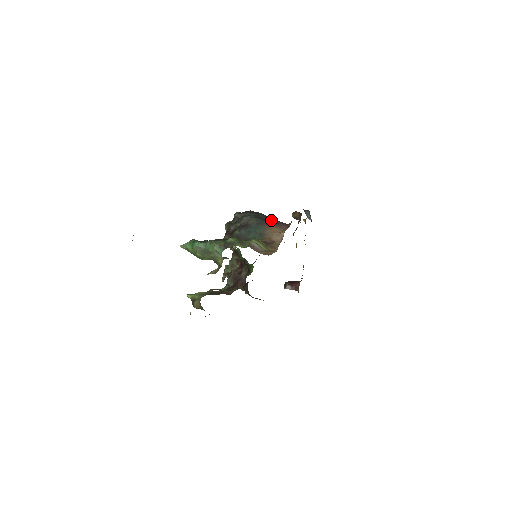
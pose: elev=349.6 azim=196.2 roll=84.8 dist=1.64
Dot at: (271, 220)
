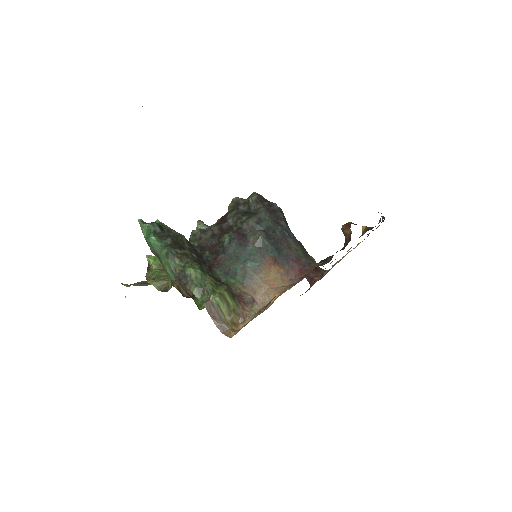
Dot at: (285, 248)
